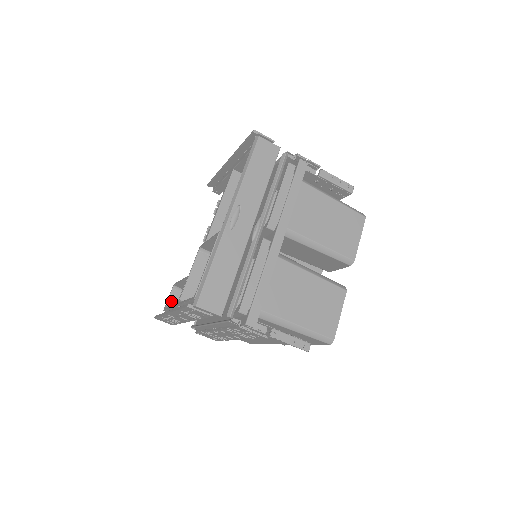
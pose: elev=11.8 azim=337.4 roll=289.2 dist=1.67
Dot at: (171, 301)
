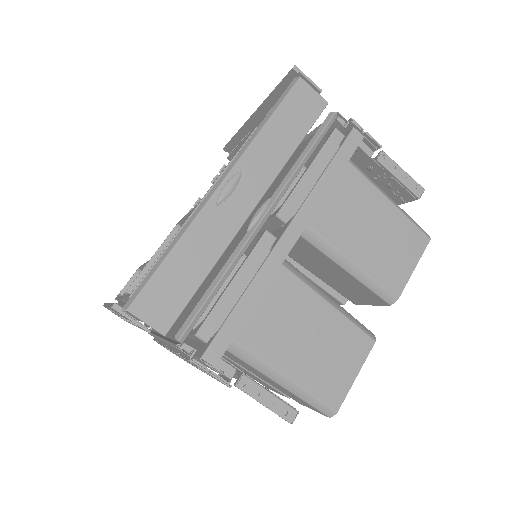
Dot at: occluded
